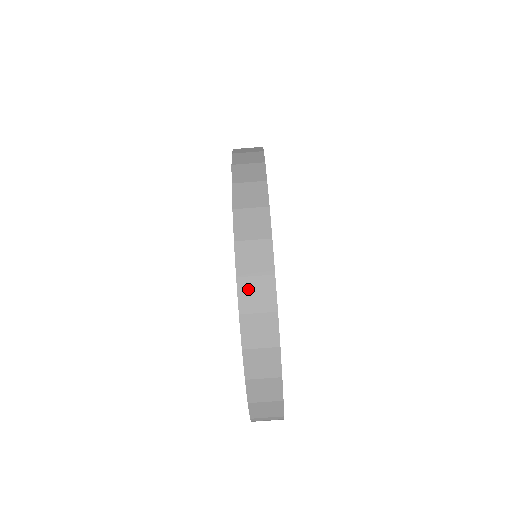
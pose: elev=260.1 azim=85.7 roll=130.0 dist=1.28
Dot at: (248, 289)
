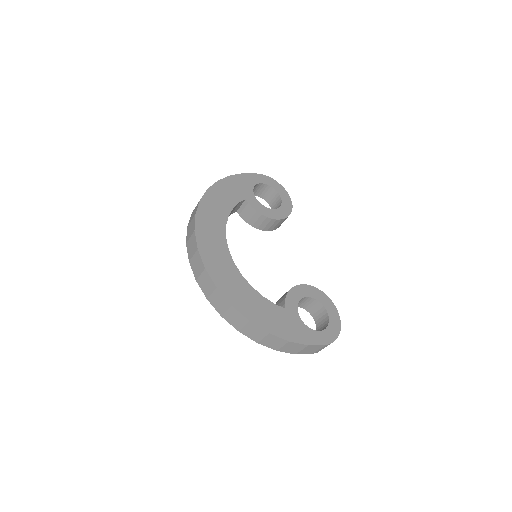
Dot at: (230, 319)
